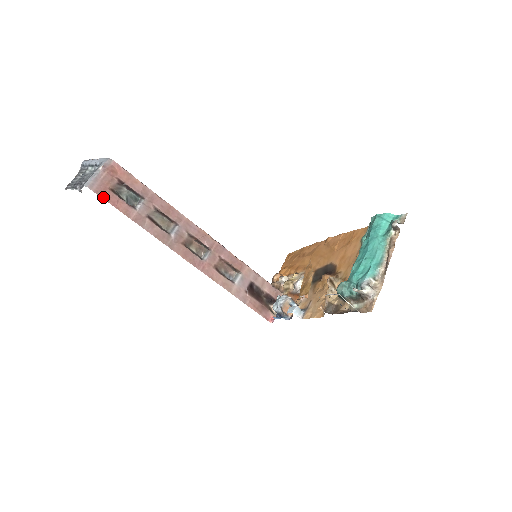
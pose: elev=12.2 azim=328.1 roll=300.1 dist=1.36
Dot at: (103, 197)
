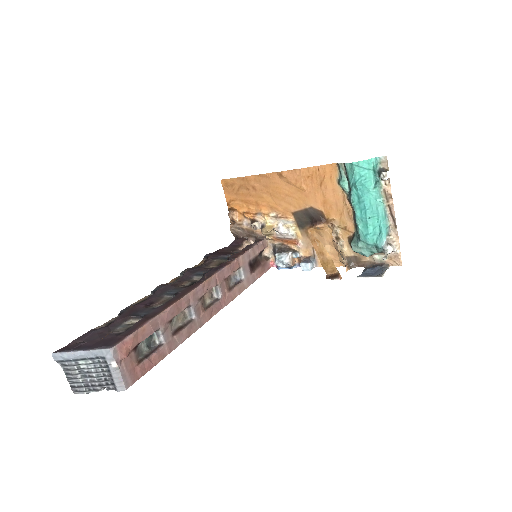
Dot at: (141, 376)
